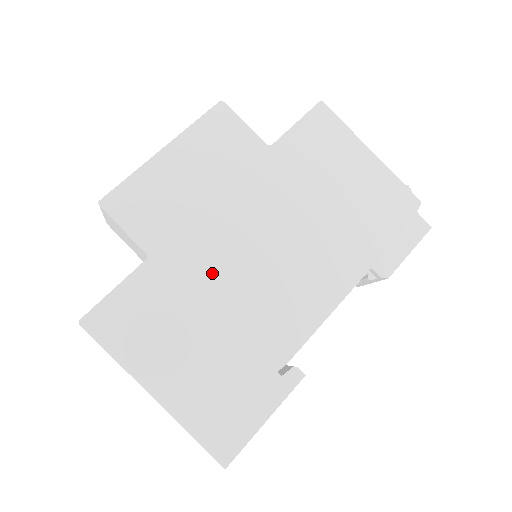
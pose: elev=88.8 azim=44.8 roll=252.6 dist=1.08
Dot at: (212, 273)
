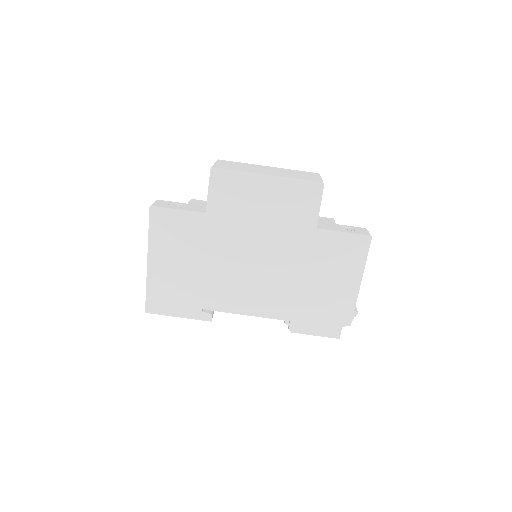
Dot at: (223, 248)
